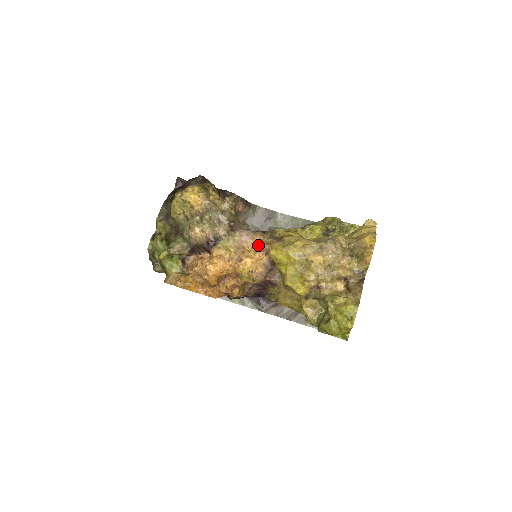
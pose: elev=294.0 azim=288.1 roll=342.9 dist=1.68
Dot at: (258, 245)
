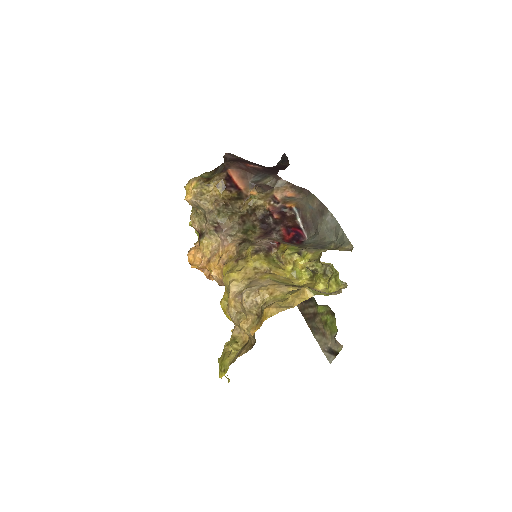
Dot at: (224, 255)
